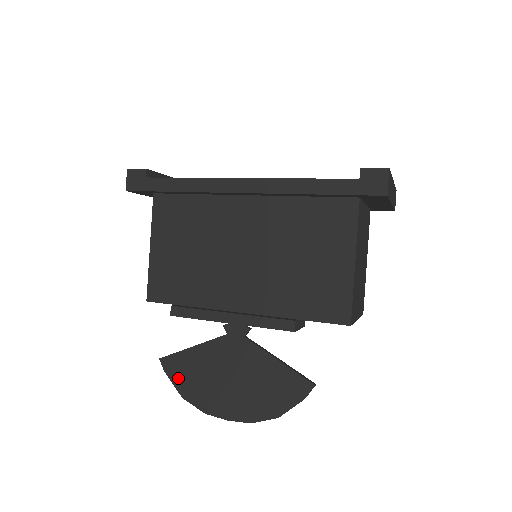
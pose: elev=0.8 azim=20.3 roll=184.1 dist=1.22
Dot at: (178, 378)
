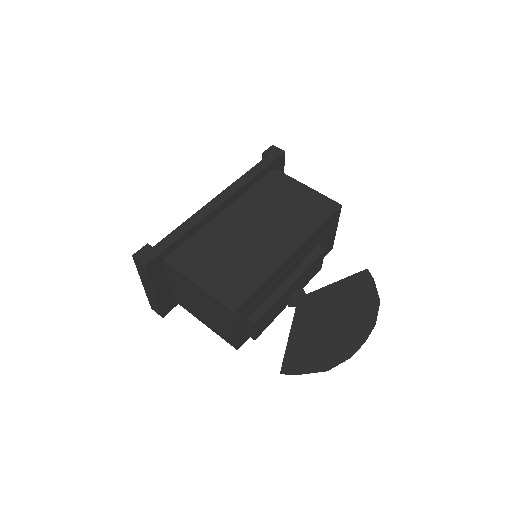
Dot at: (308, 363)
